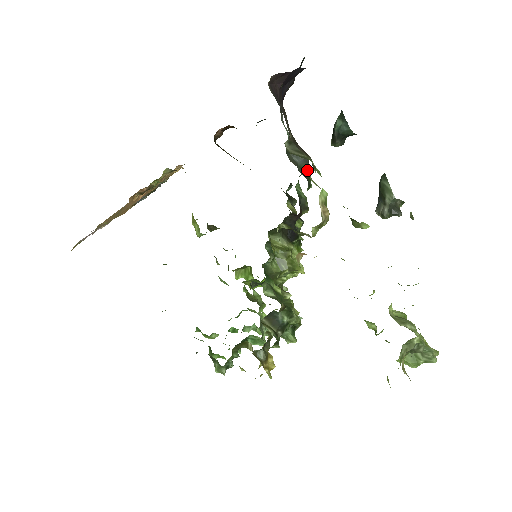
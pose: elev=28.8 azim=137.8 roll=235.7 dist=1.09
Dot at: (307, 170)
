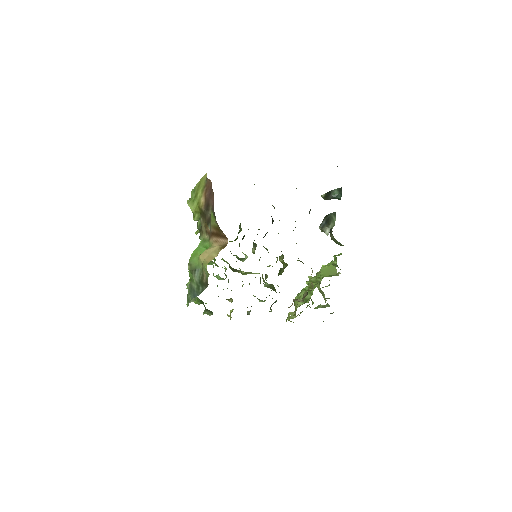
Dot at: occluded
